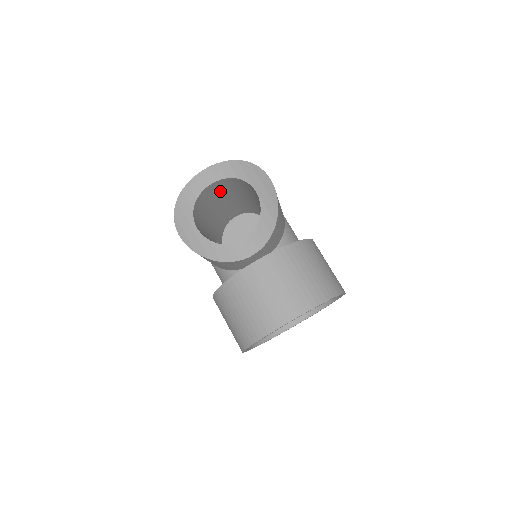
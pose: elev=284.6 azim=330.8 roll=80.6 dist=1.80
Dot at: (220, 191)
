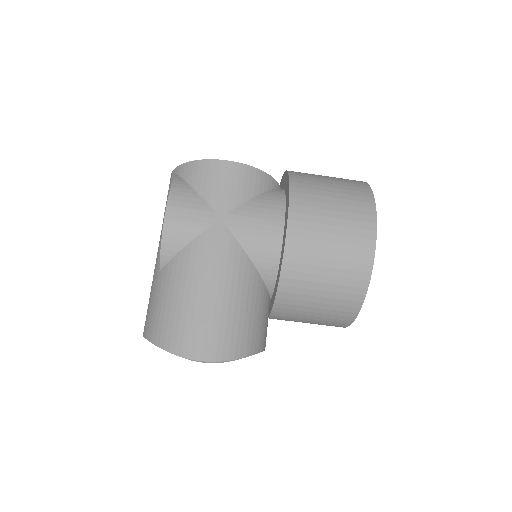
Dot at: occluded
